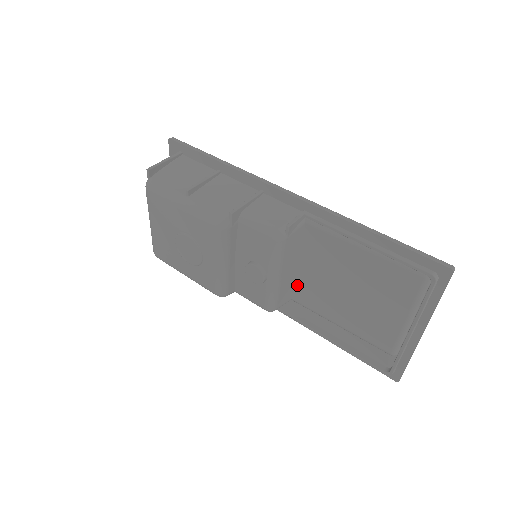
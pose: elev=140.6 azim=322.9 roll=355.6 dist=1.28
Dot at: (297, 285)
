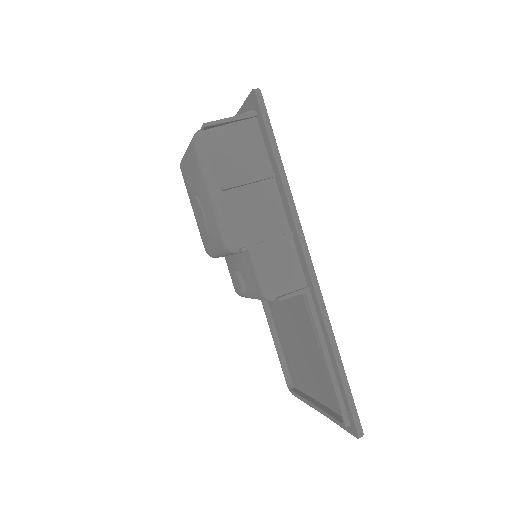
Dot at: occluded
